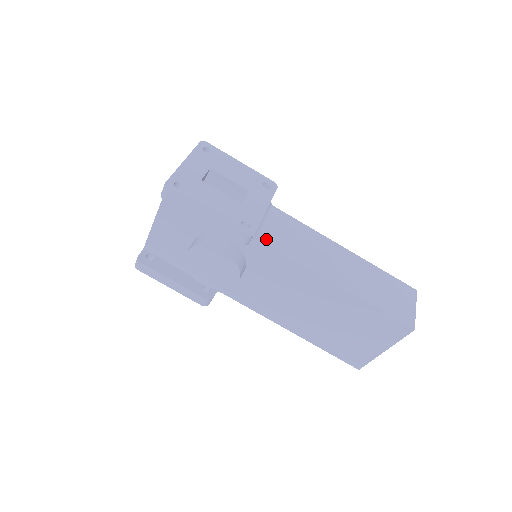
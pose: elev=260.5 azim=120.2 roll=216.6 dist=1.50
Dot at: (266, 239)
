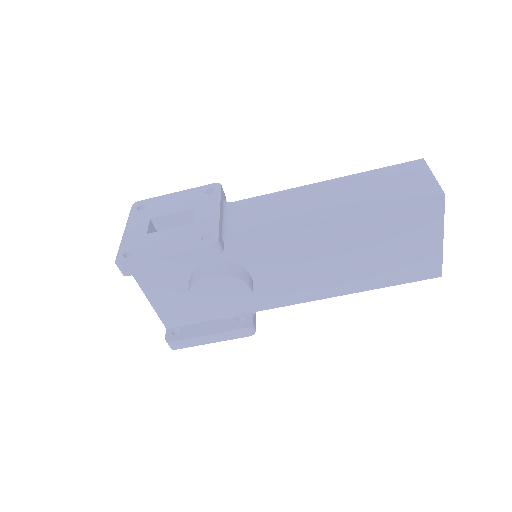
Dot at: (238, 234)
